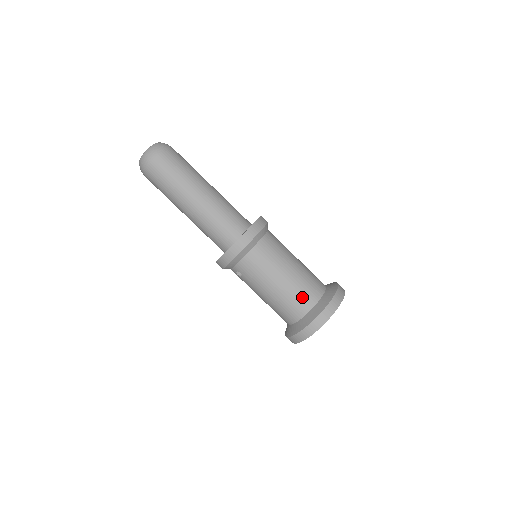
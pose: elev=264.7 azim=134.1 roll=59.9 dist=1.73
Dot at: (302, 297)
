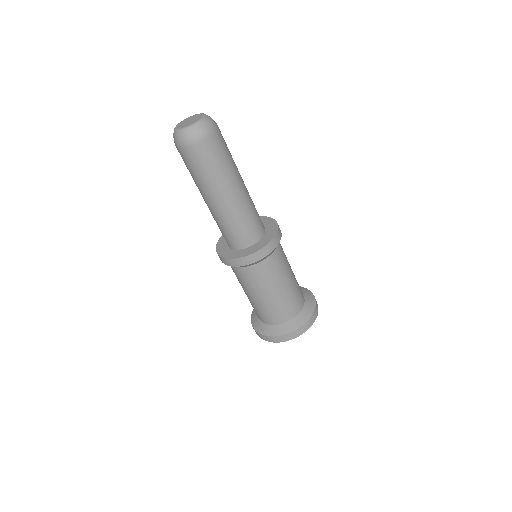
Dot at: (274, 314)
